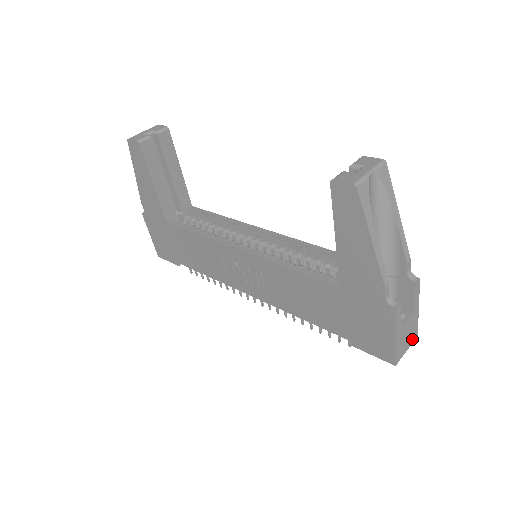
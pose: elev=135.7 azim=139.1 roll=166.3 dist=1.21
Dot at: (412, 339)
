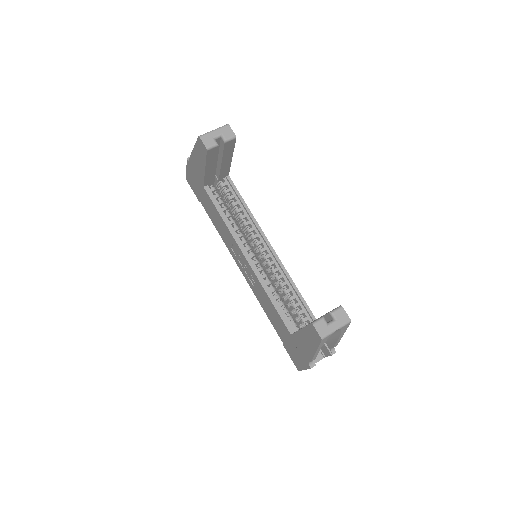
Dot at: occluded
